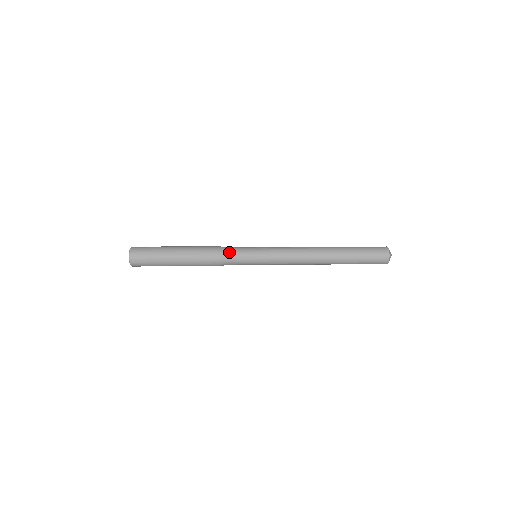
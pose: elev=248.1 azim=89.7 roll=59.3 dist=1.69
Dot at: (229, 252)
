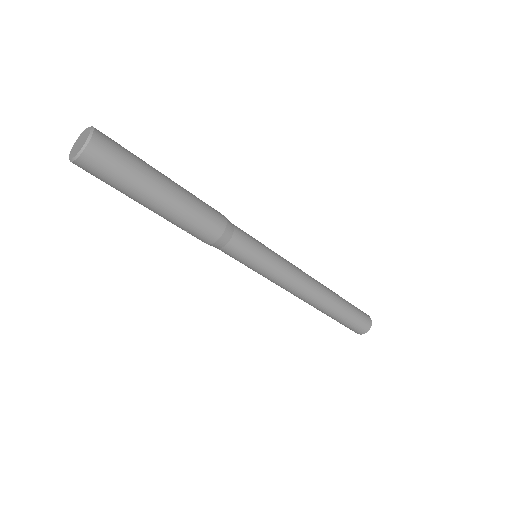
Dot at: (238, 232)
